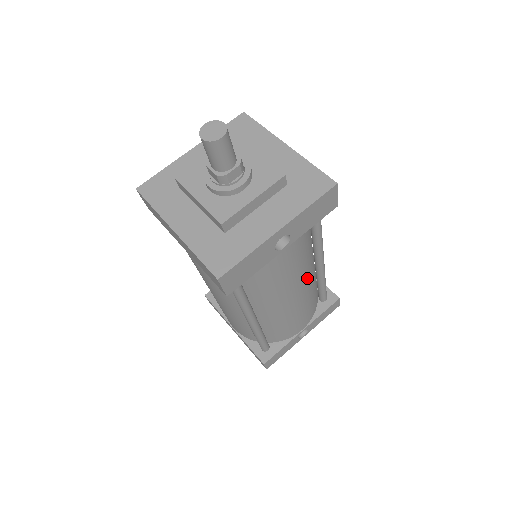
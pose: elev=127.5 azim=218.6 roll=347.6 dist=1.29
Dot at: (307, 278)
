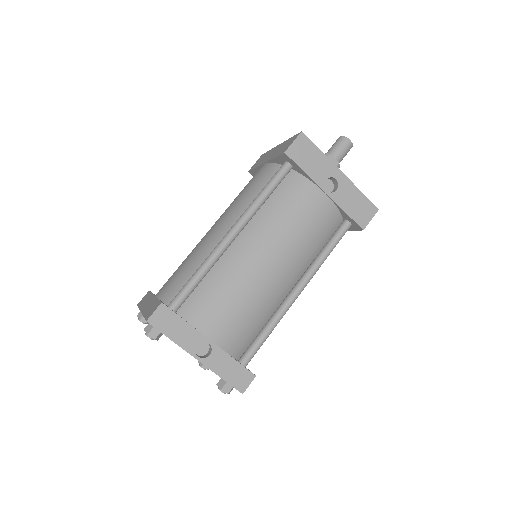
Dot at: (287, 273)
